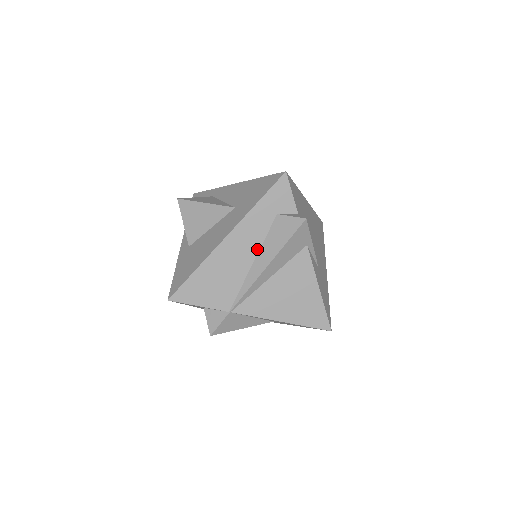
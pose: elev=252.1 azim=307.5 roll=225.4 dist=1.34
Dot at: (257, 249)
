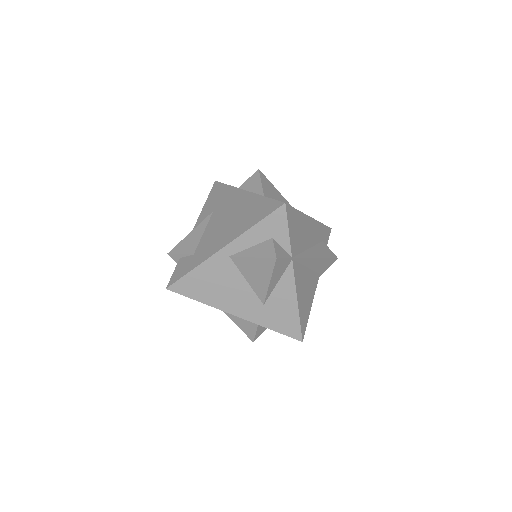
Dot at: (313, 244)
